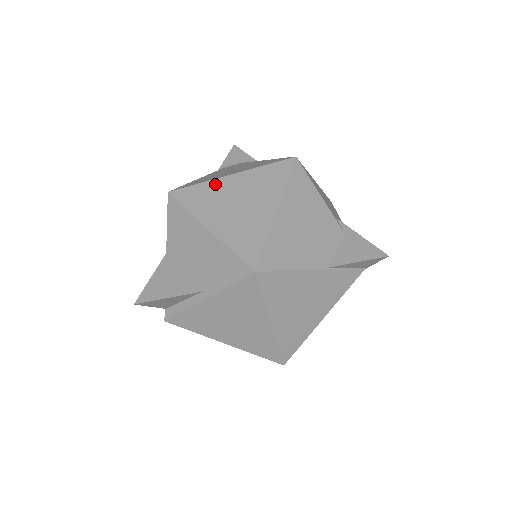
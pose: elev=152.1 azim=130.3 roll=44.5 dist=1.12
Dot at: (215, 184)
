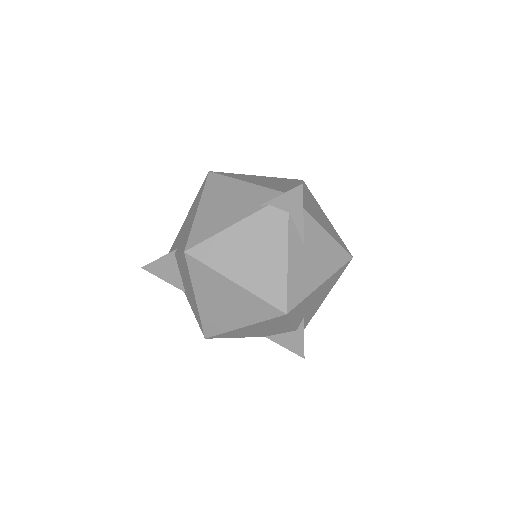
Dot at: (219, 278)
